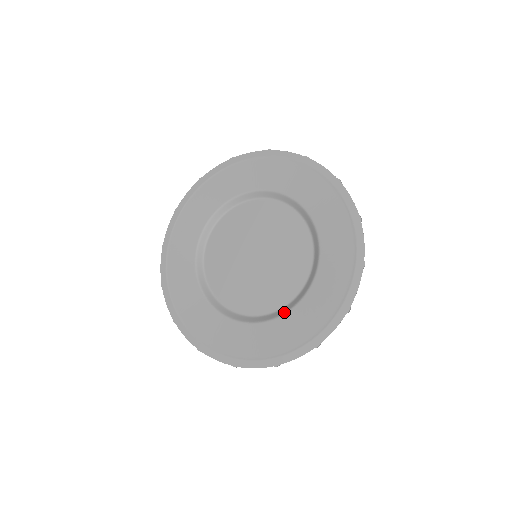
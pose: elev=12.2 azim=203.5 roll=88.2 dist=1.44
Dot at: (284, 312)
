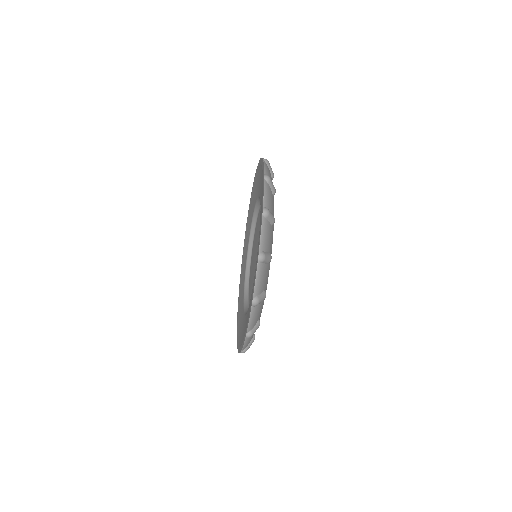
Dot at: occluded
